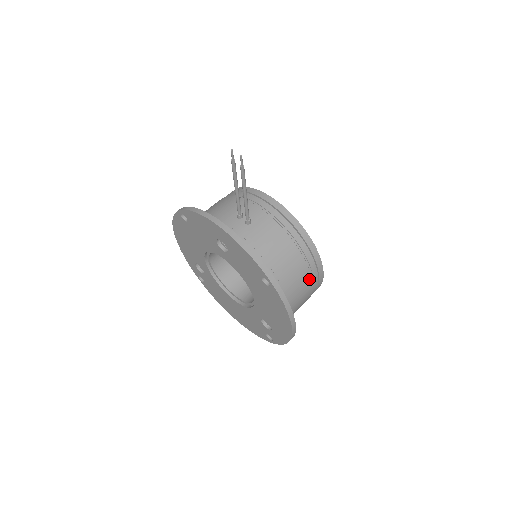
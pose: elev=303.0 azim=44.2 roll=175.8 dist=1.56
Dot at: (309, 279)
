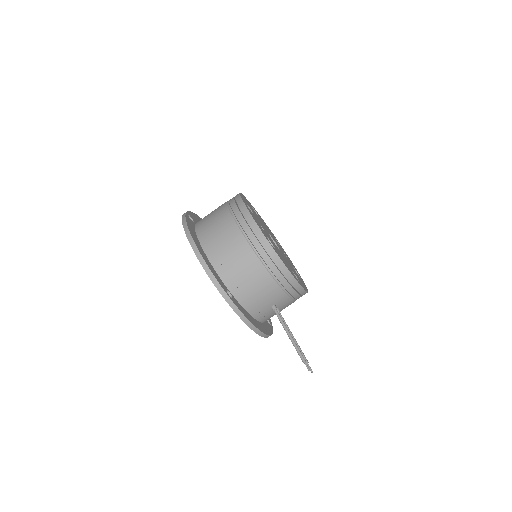
Dot at: occluded
